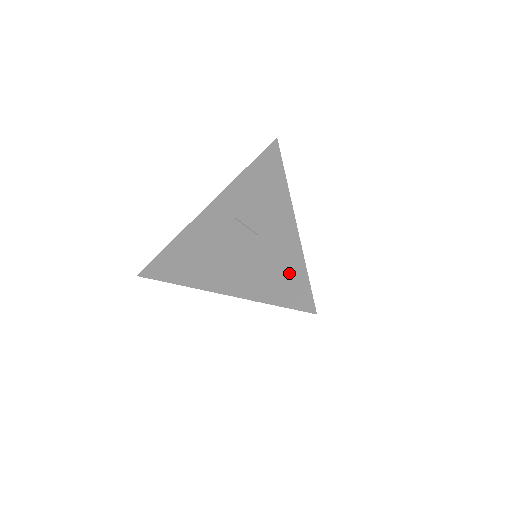
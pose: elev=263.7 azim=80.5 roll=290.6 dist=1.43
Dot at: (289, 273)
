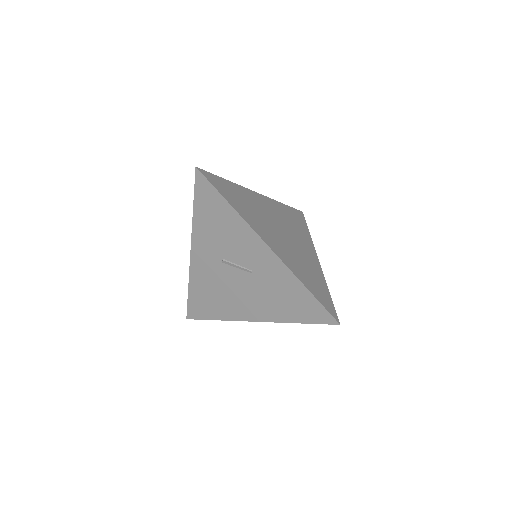
Dot at: (299, 298)
